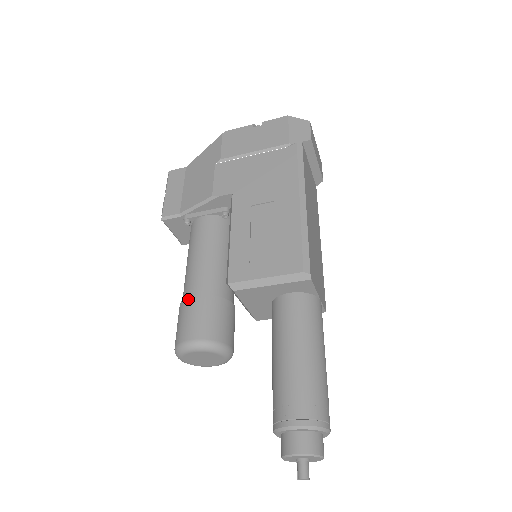
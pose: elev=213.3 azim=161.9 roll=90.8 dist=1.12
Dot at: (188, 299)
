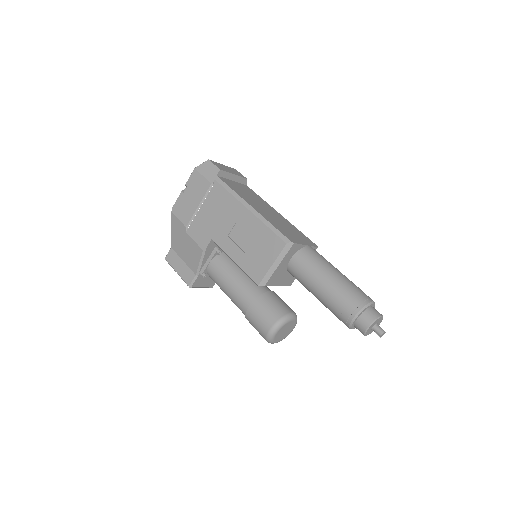
Dot at: (247, 312)
